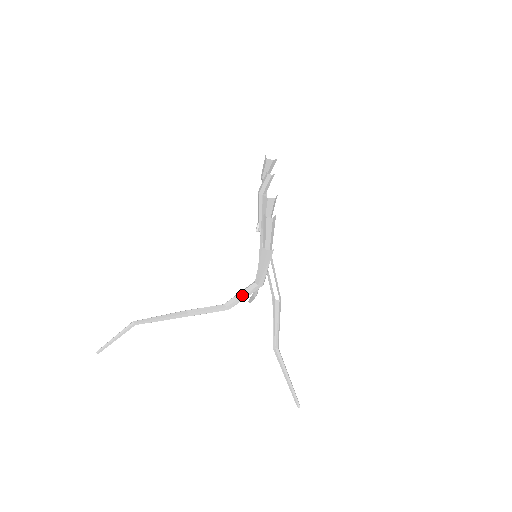
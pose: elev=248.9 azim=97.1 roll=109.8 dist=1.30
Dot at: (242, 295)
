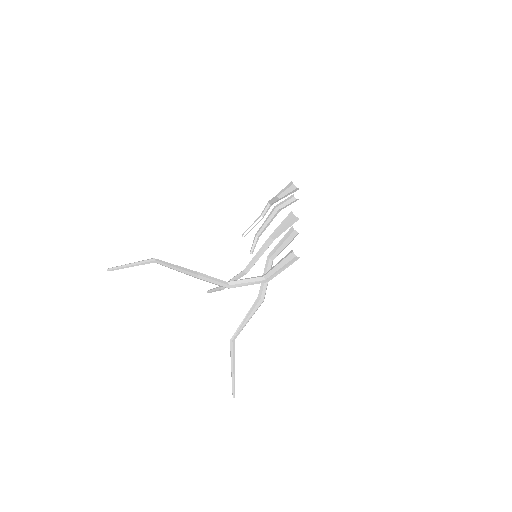
Dot at: (248, 282)
